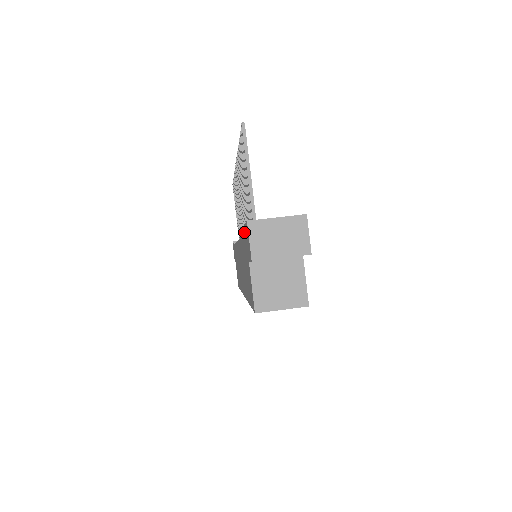
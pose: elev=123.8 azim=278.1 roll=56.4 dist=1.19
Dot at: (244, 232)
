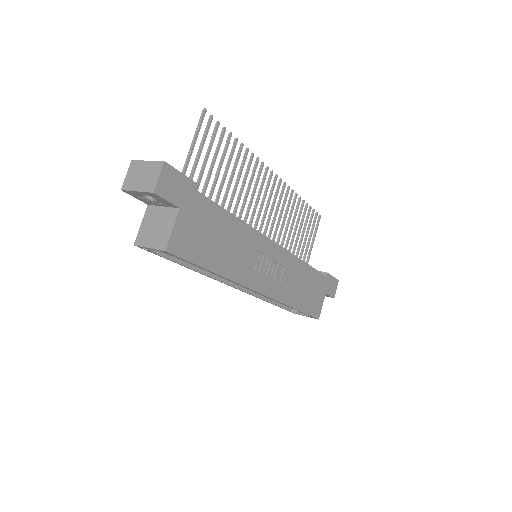
Dot at: occluded
